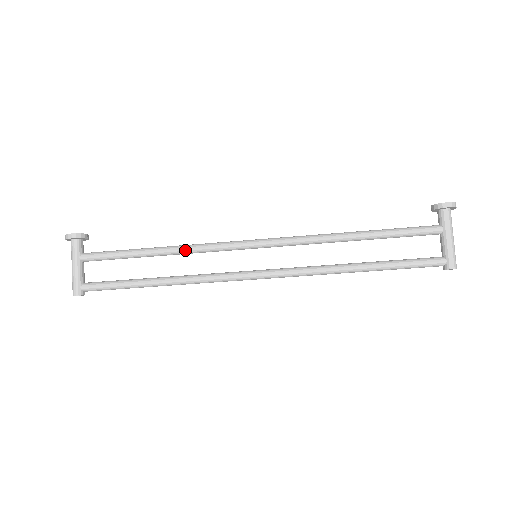
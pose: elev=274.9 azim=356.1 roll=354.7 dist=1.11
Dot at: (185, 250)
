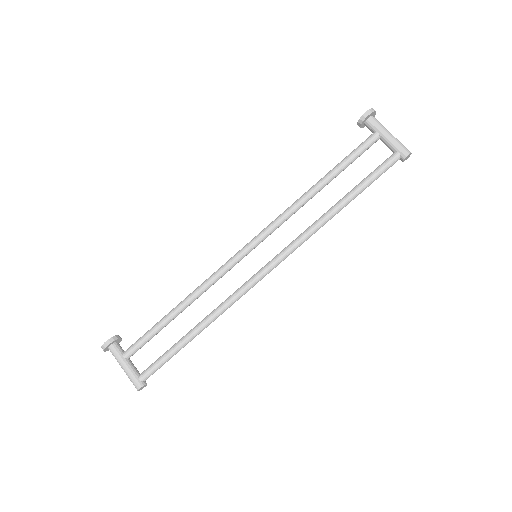
Dot at: (199, 291)
